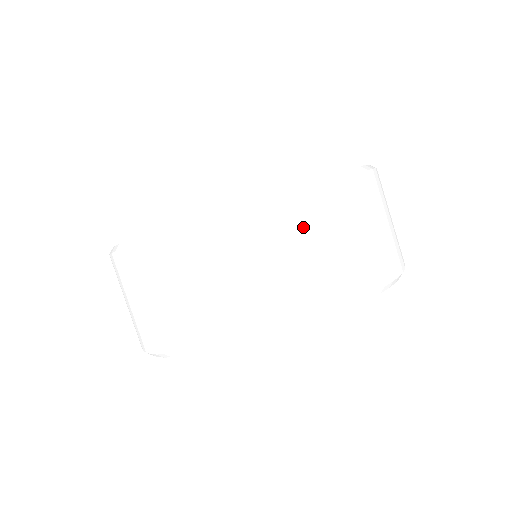
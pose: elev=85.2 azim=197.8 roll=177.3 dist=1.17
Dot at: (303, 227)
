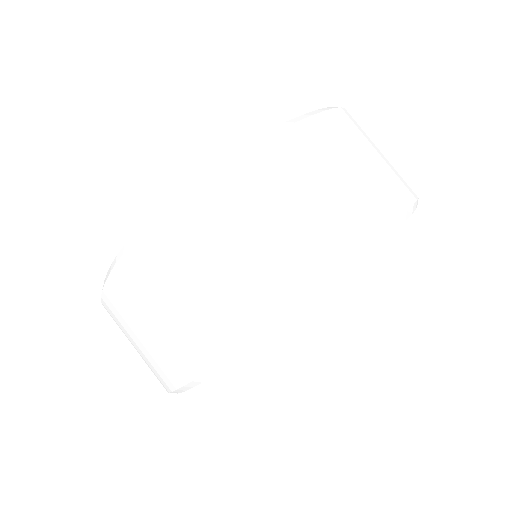
Dot at: (147, 287)
